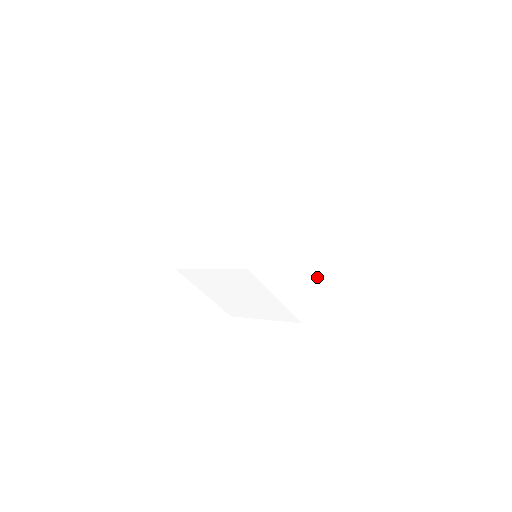
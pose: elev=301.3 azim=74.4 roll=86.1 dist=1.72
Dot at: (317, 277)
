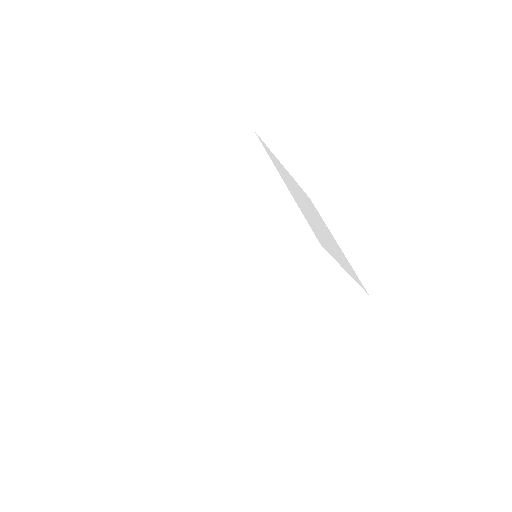
Dot at: (316, 326)
